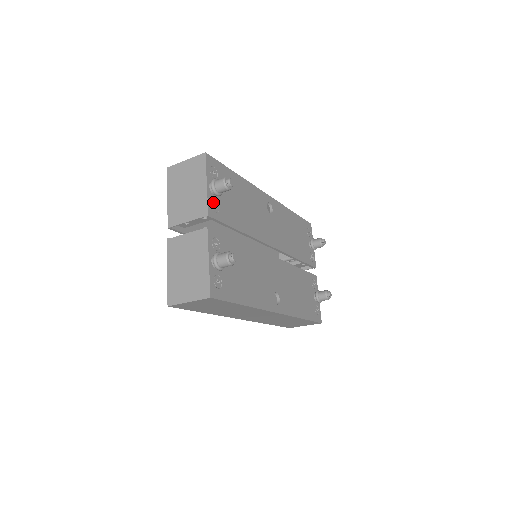
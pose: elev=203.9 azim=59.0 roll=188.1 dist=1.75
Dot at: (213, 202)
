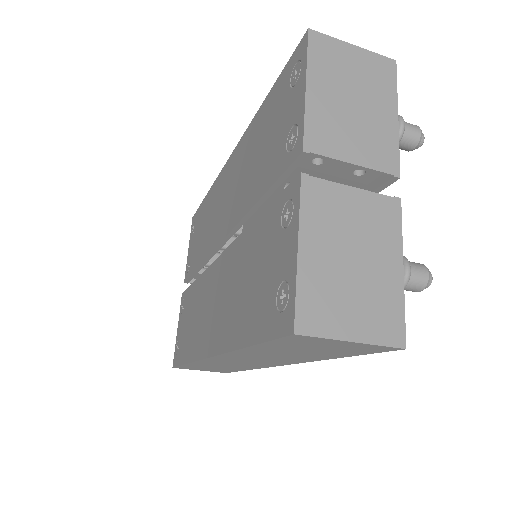
Dot at: occluded
